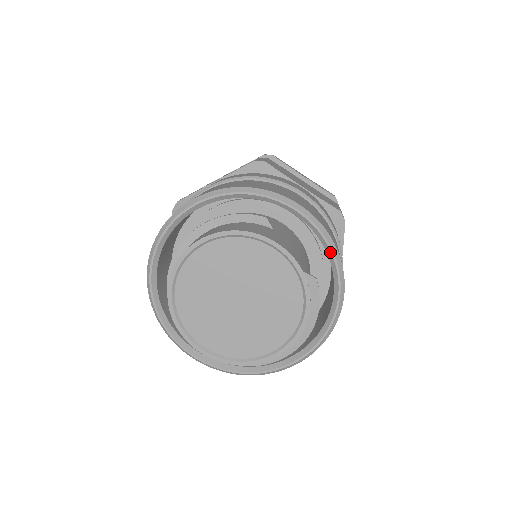
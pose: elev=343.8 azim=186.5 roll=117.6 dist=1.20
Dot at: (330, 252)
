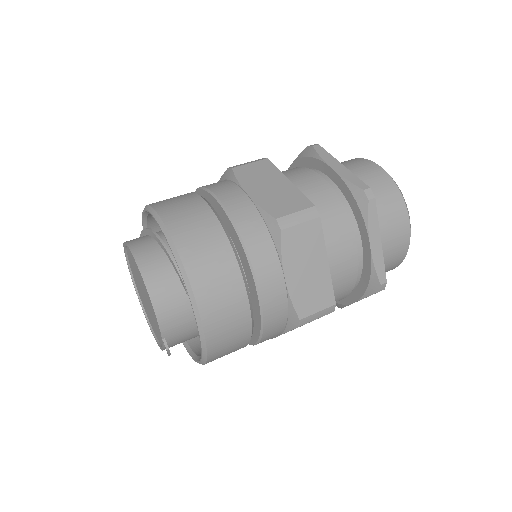
Dot at: (201, 347)
